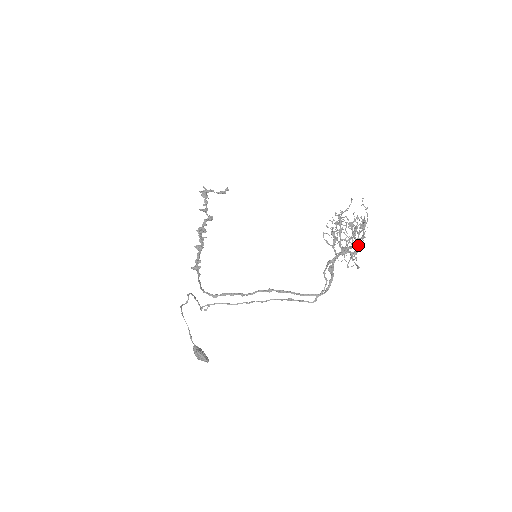
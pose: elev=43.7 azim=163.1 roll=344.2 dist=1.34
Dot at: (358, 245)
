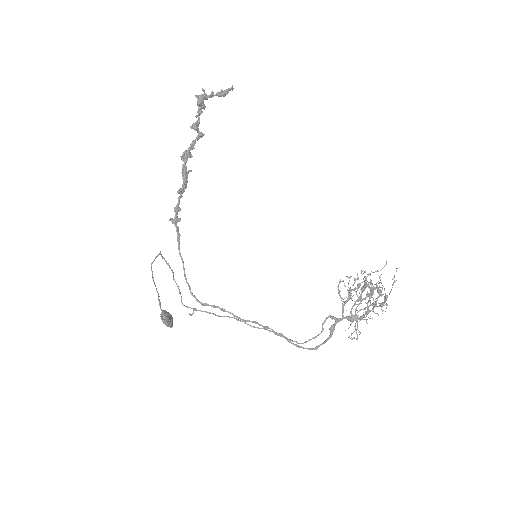
Dot at: (367, 313)
